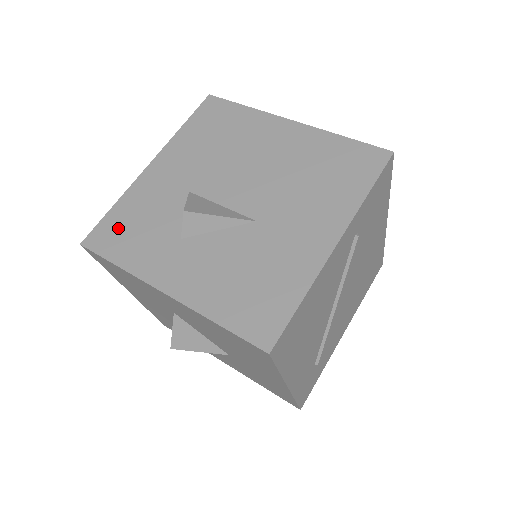
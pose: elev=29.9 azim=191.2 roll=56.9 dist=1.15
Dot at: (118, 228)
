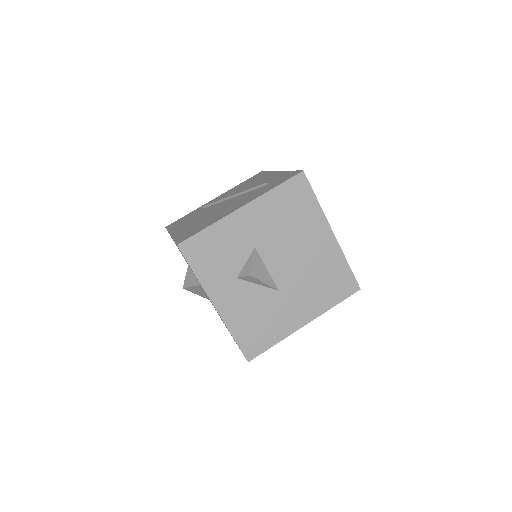
Dot at: (204, 248)
